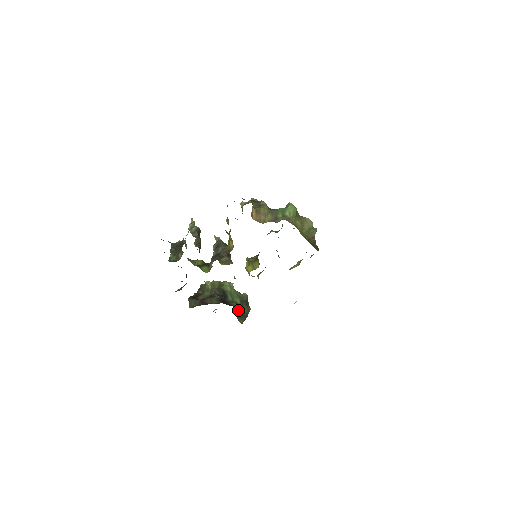
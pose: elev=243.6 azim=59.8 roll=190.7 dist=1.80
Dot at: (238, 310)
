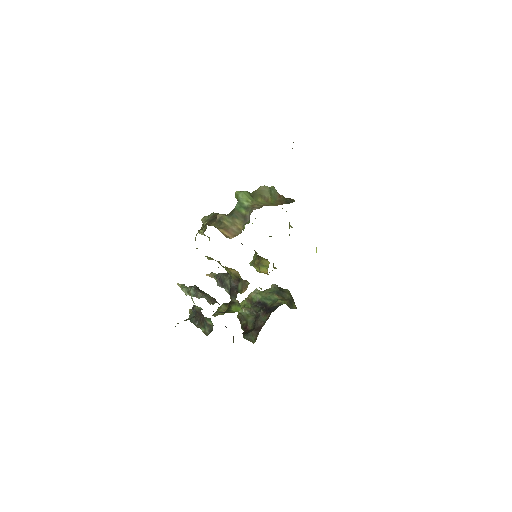
Dot at: (285, 303)
